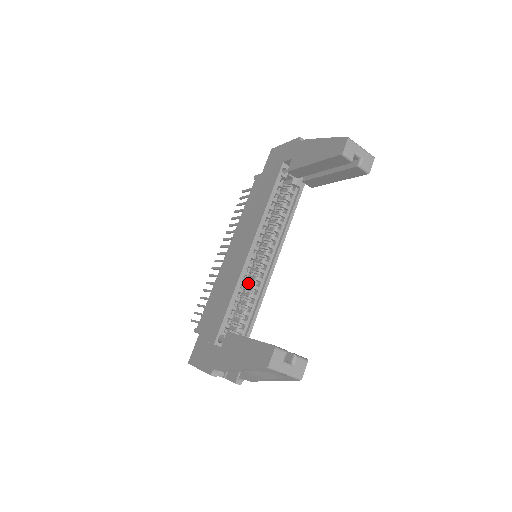
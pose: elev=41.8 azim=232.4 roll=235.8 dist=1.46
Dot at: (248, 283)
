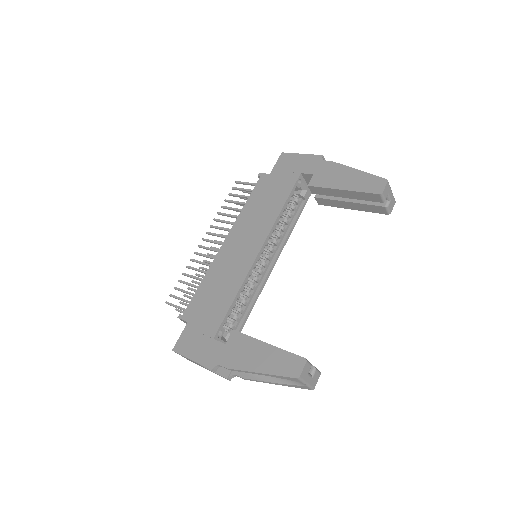
Dot at: occluded
